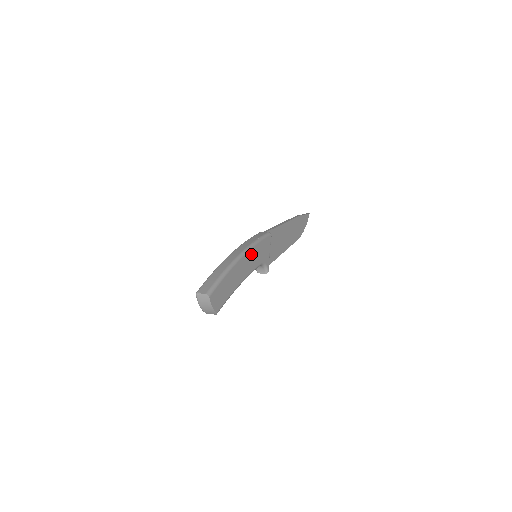
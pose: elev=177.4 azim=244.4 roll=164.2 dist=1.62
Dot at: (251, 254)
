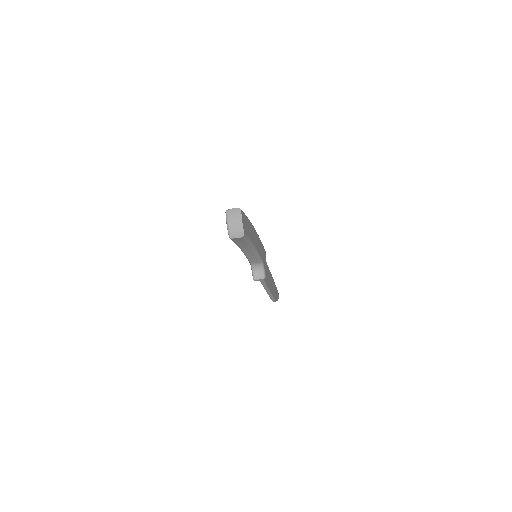
Dot at: (258, 238)
